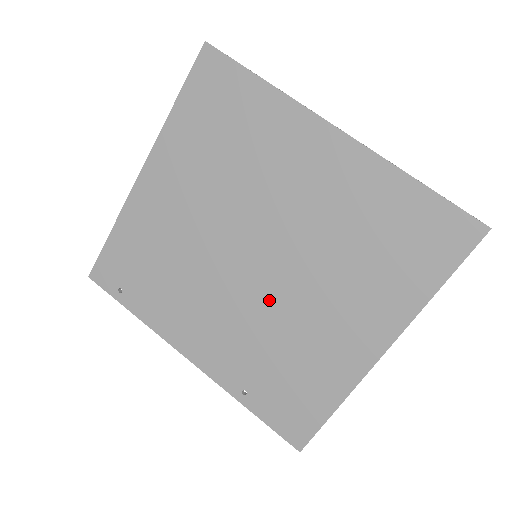
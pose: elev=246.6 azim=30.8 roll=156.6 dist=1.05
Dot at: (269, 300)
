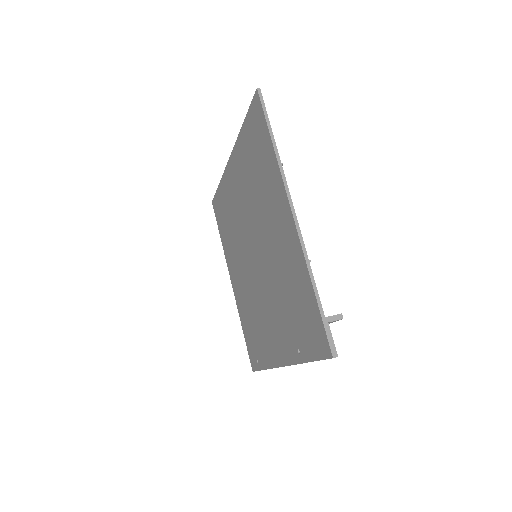
Dot at: (267, 270)
